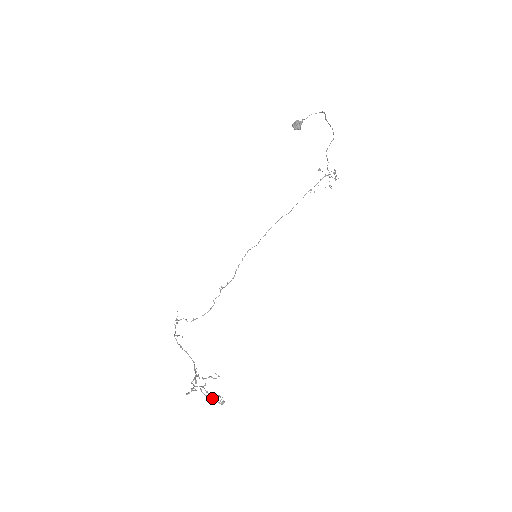
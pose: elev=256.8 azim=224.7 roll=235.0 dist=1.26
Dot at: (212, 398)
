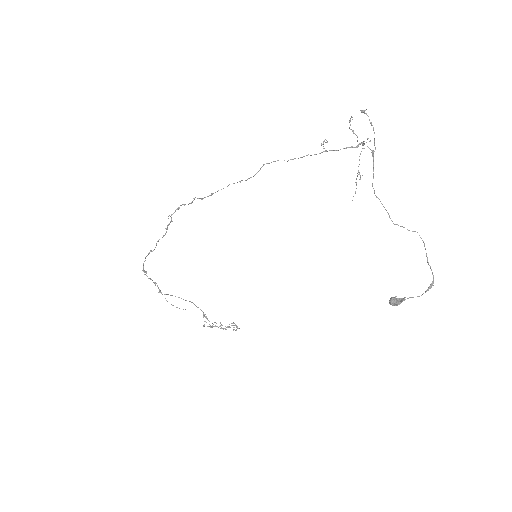
Dot at: occluded
